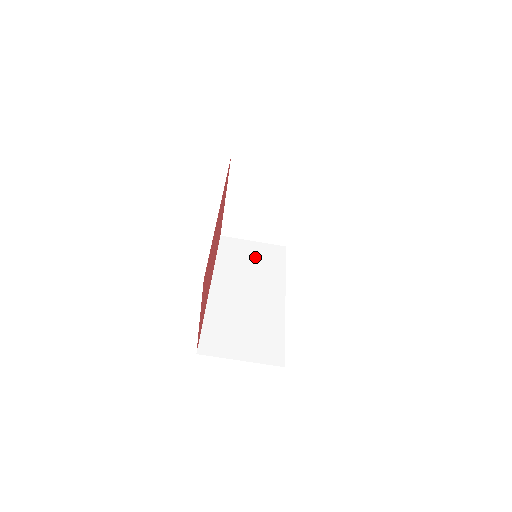
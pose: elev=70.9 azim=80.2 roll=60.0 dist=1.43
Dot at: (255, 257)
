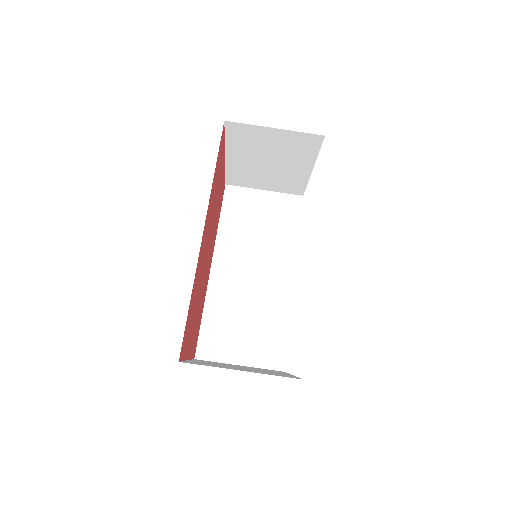
Dot at: (265, 216)
